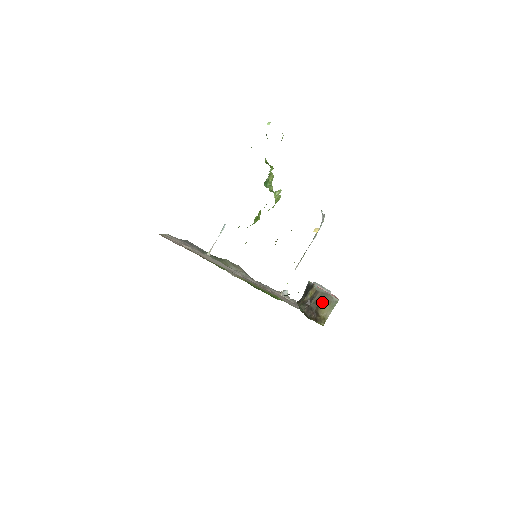
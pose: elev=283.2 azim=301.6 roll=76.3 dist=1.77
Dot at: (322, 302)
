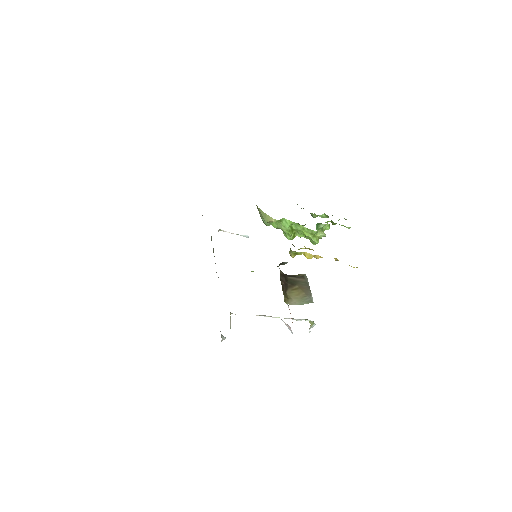
Dot at: (299, 287)
